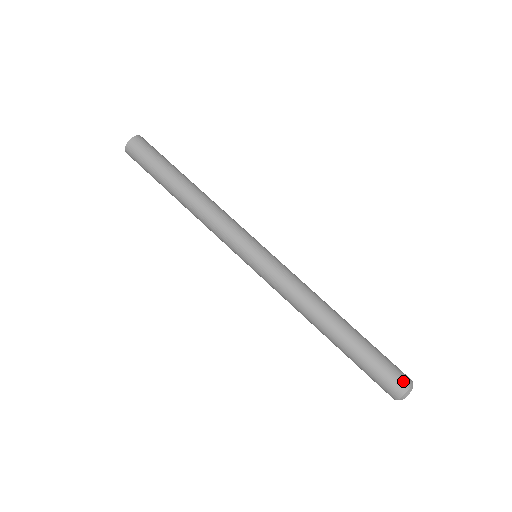
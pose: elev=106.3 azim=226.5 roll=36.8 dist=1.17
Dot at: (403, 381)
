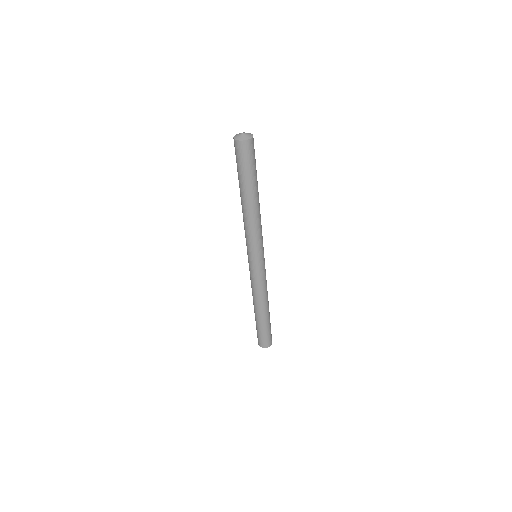
Dot at: (263, 345)
